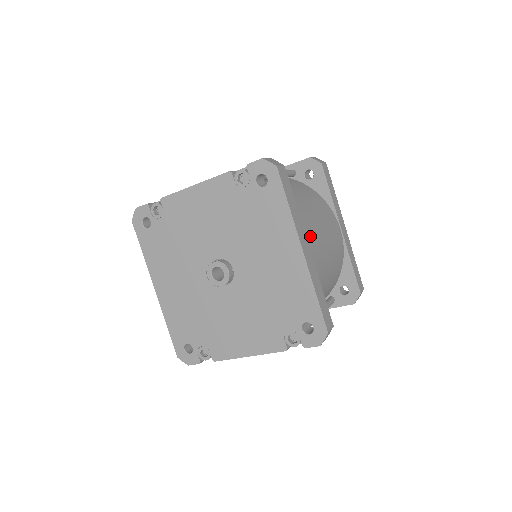
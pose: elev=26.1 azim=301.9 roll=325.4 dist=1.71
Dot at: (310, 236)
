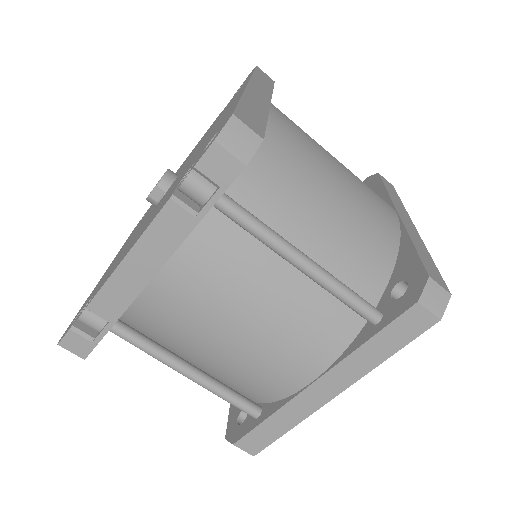
Dot at: (287, 117)
